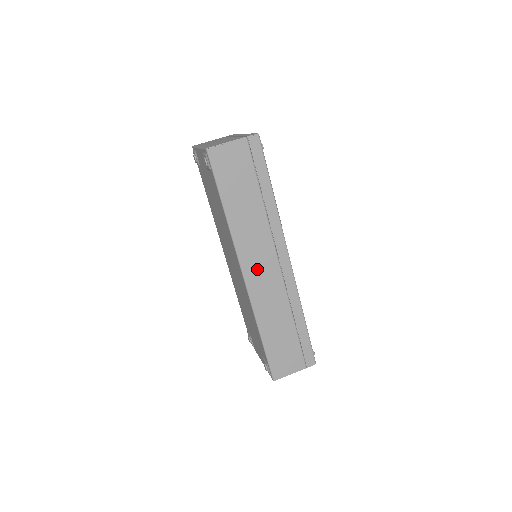
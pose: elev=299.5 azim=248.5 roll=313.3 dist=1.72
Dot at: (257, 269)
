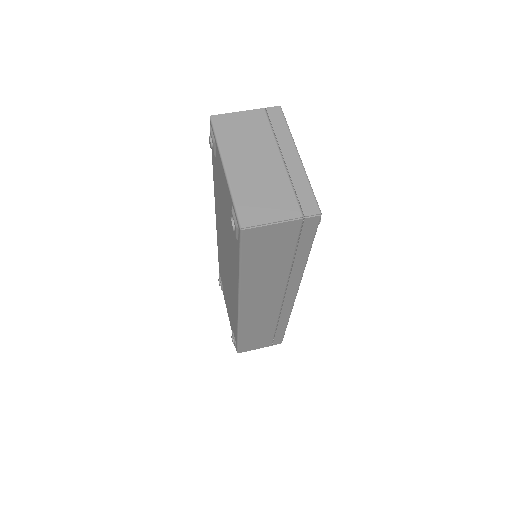
Dot at: (256, 305)
